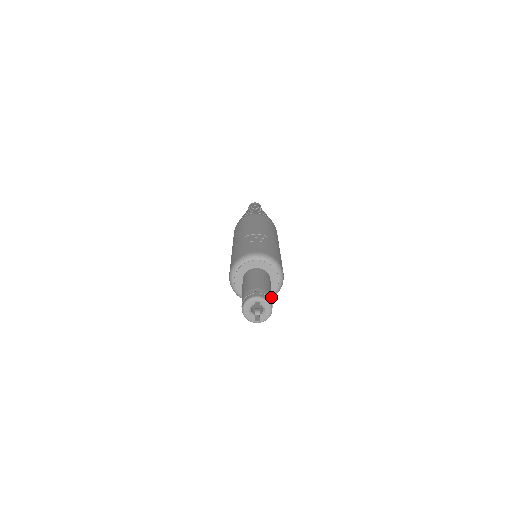
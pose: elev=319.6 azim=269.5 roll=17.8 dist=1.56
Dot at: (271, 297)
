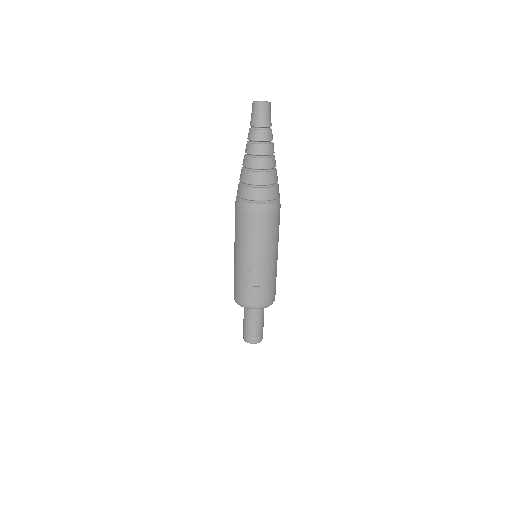
Dot at: (262, 332)
